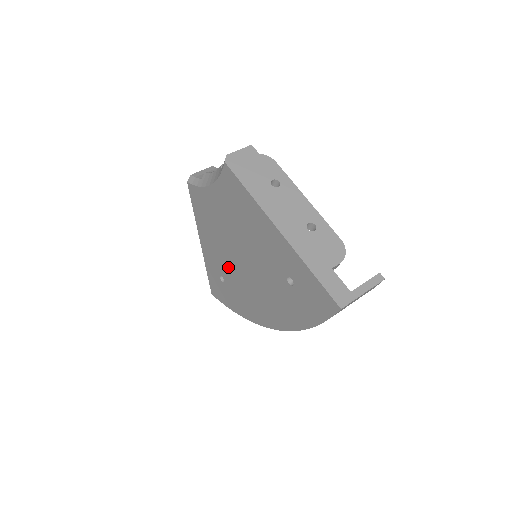
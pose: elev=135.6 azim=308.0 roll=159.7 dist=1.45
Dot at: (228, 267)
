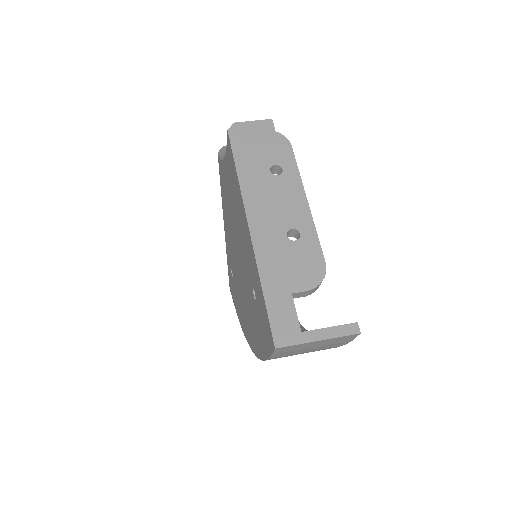
Dot at: (233, 260)
